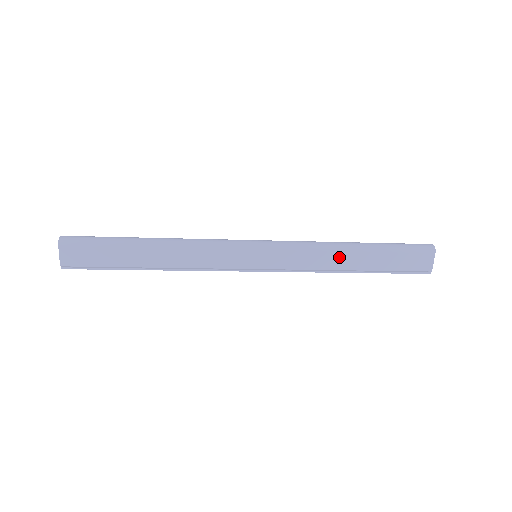
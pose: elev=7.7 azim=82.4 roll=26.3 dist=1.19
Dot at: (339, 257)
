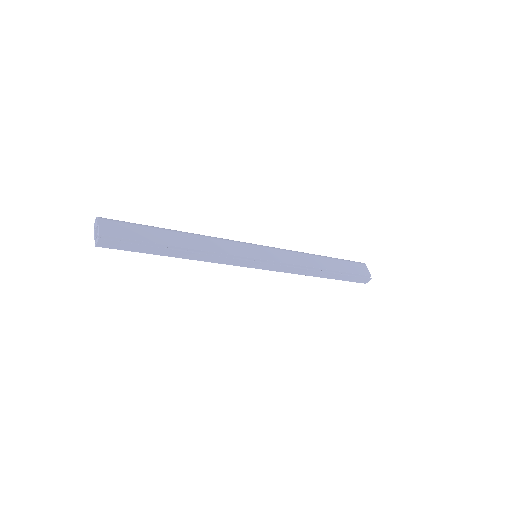
Dot at: (312, 259)
